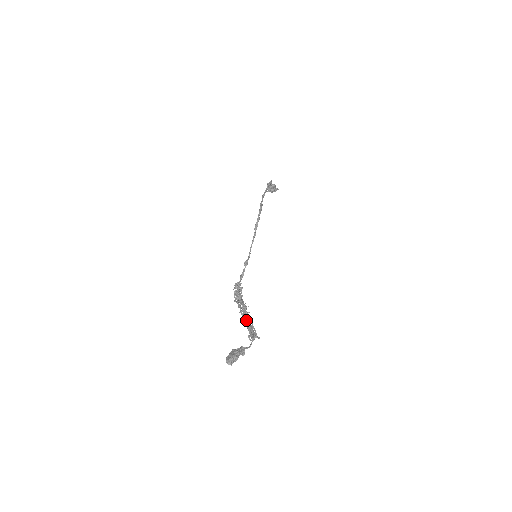
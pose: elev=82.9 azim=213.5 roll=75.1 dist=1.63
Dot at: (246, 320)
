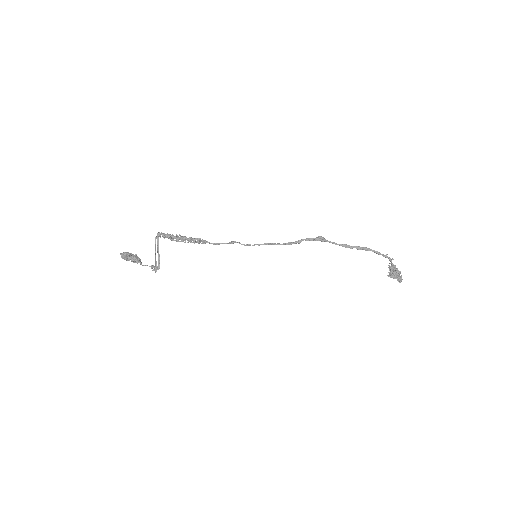
Dot at: occluded
